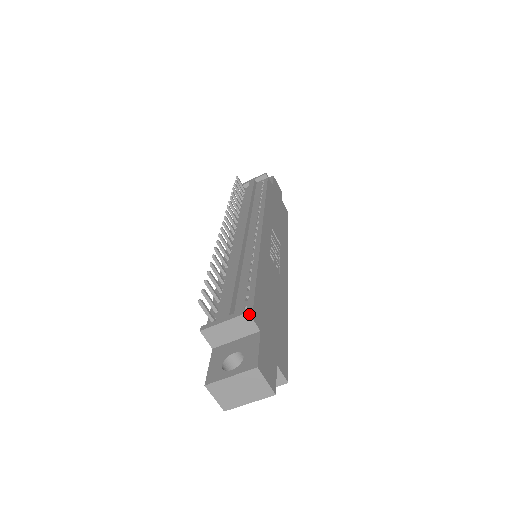
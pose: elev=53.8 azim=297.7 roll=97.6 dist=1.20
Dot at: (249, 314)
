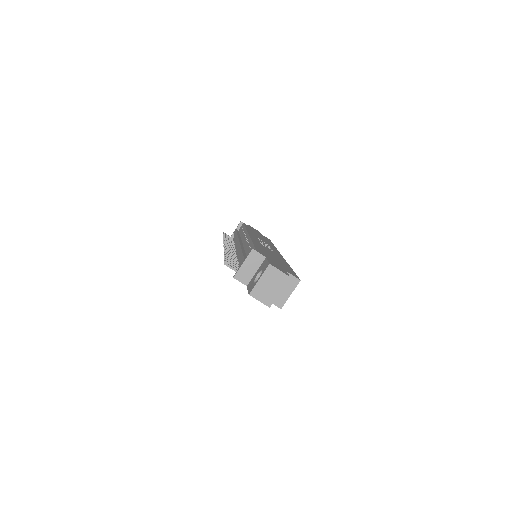
Dot at: (254, 250)
